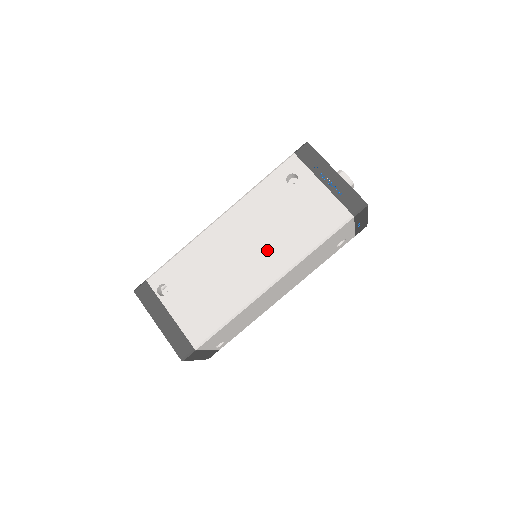
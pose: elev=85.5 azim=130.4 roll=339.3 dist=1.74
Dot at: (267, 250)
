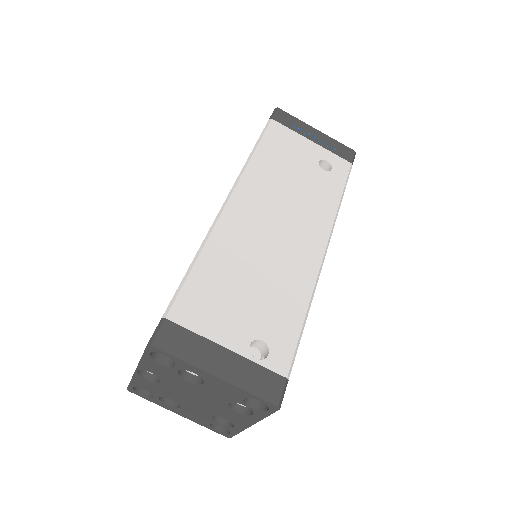
Dot at: occluded
